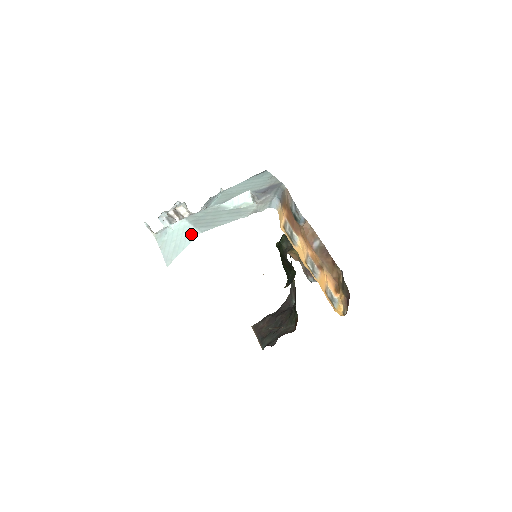
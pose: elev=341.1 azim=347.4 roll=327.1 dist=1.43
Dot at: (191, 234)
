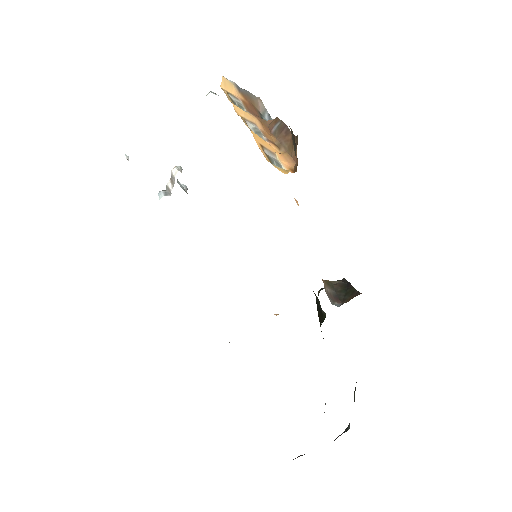
Dot at: occluded
